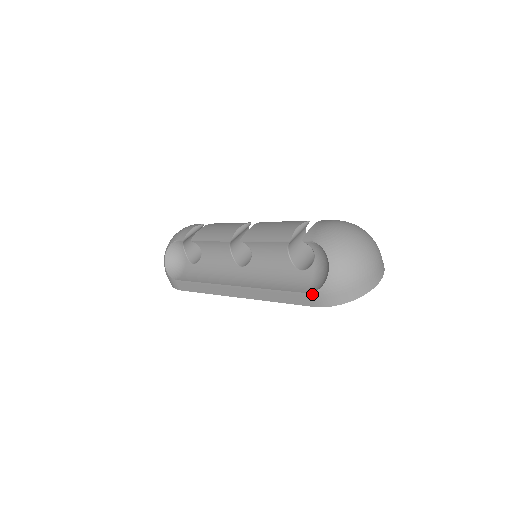
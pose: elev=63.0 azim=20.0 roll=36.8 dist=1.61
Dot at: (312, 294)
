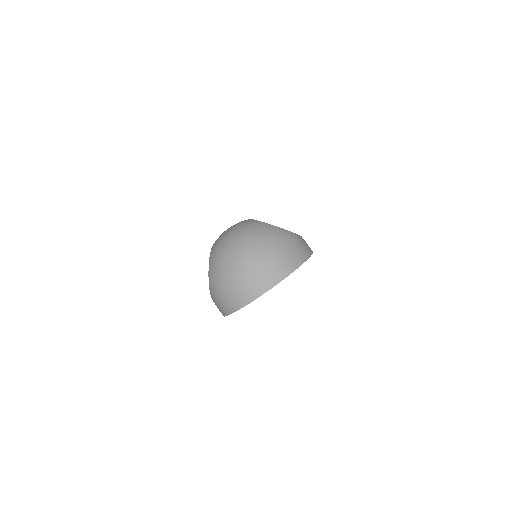
Dot at: occluded
